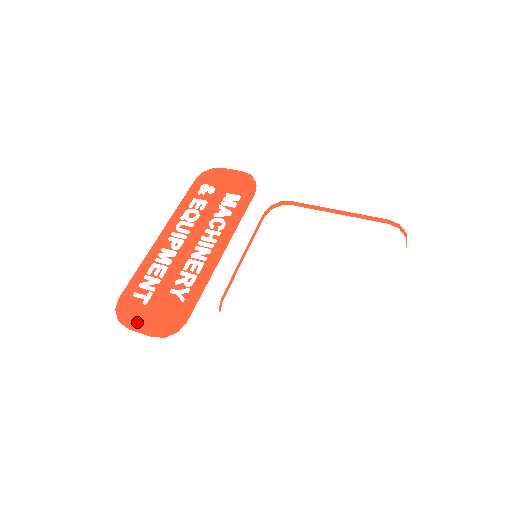
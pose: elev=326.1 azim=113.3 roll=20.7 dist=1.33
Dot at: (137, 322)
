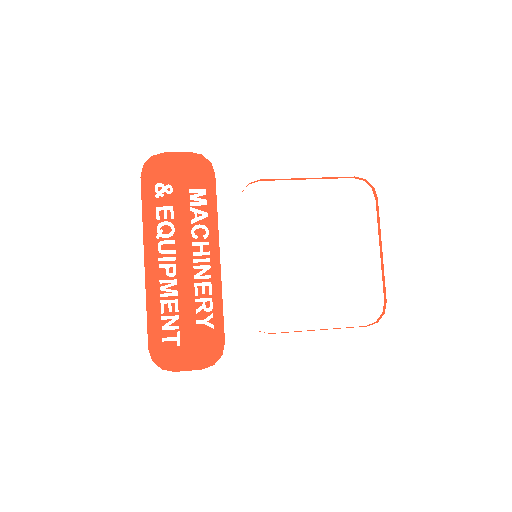
Dot at: (183, 364)
